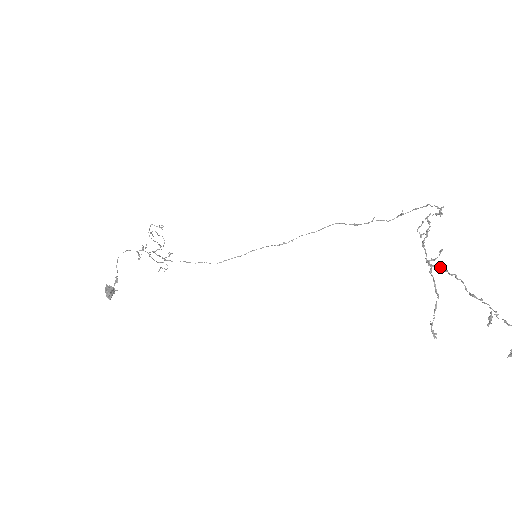
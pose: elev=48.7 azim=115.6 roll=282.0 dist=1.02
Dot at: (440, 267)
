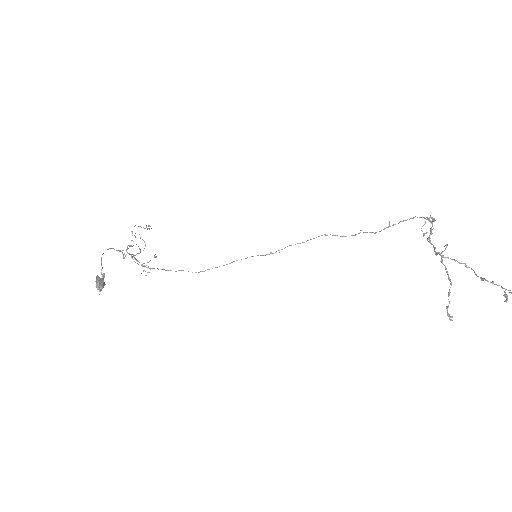
Dot at: occluded
